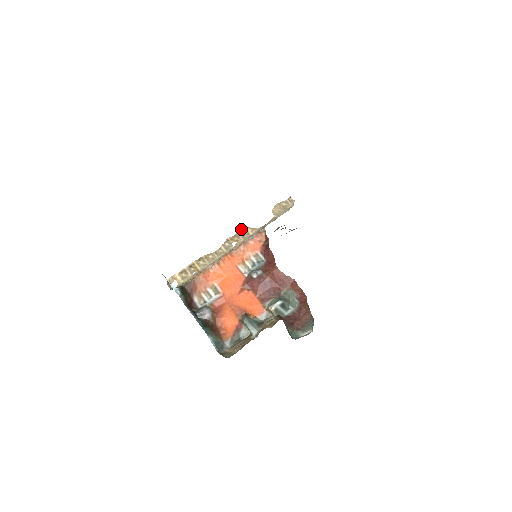
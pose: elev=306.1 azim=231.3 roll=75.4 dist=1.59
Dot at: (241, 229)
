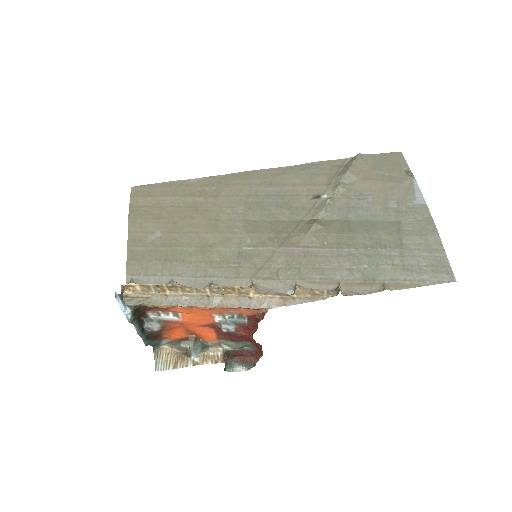
Dot at: (243, 287)
